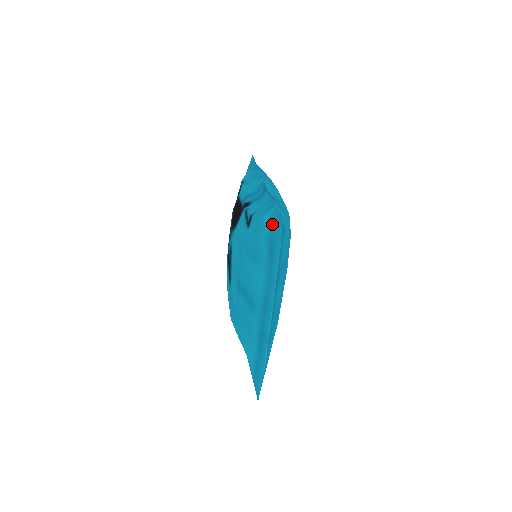
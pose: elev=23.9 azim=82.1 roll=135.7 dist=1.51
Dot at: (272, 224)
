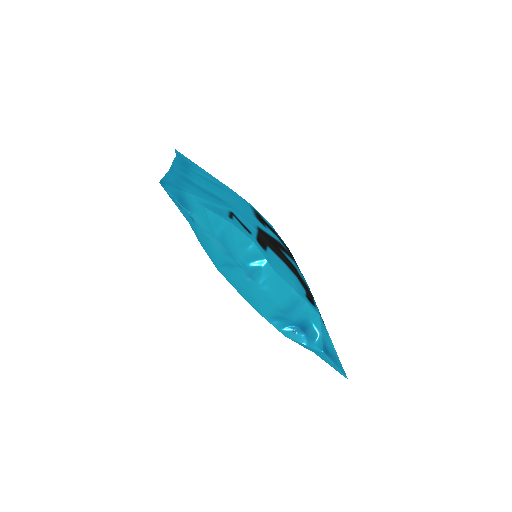
Dot at: occluded
